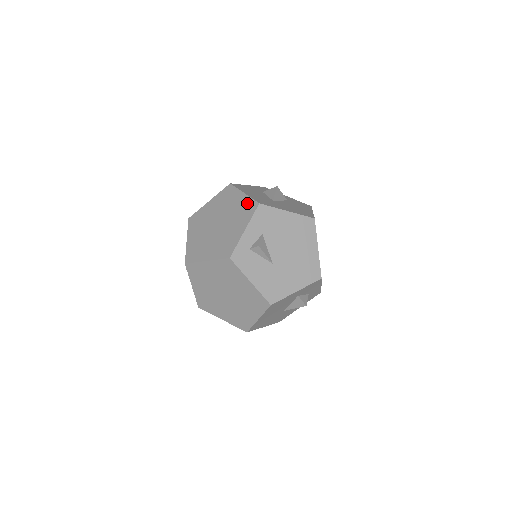
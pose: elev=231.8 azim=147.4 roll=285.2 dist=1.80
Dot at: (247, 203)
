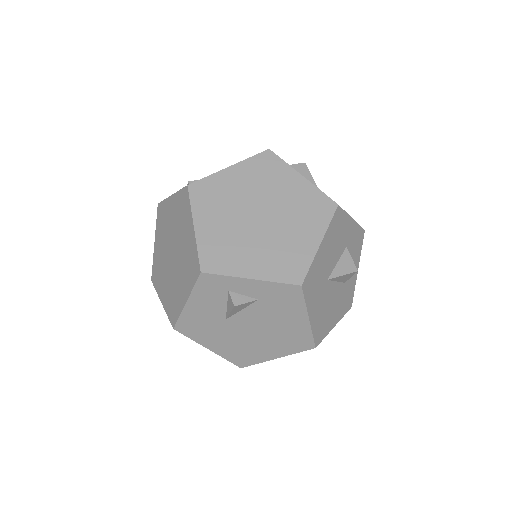
Dot at: (301, 260)
